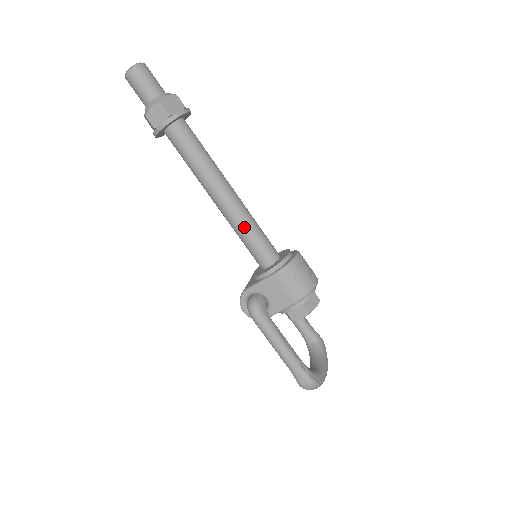
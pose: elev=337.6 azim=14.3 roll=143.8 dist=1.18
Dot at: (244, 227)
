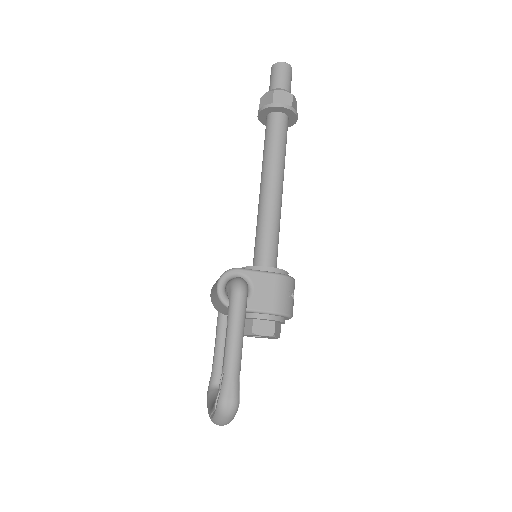
Dot at: (274, 222)
